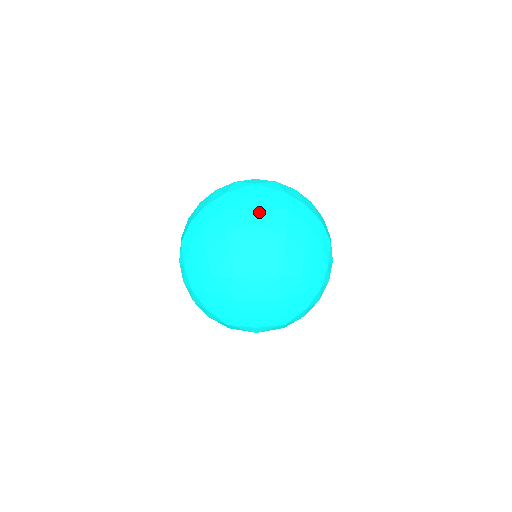
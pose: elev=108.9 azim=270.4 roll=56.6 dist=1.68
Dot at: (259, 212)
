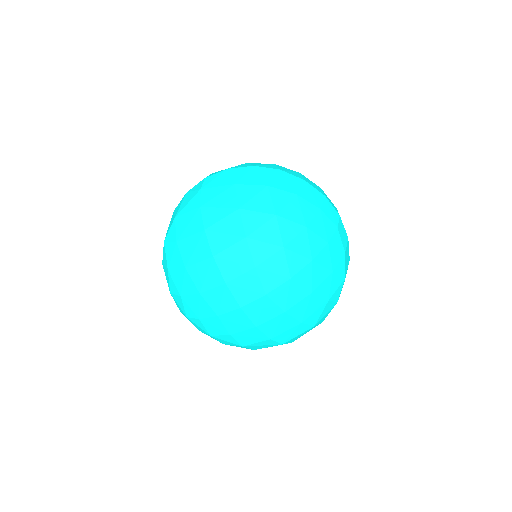
Dot at: (208, 230)
